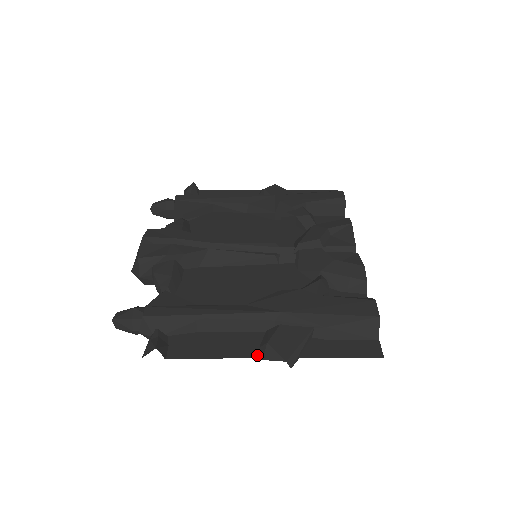
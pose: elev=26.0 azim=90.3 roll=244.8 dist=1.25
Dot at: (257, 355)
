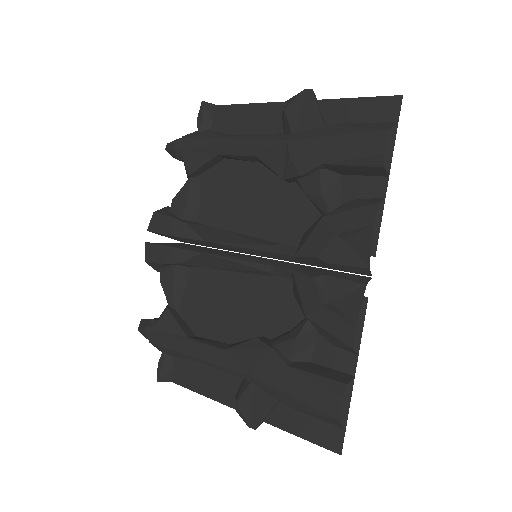
Dot at: (232, 404)
